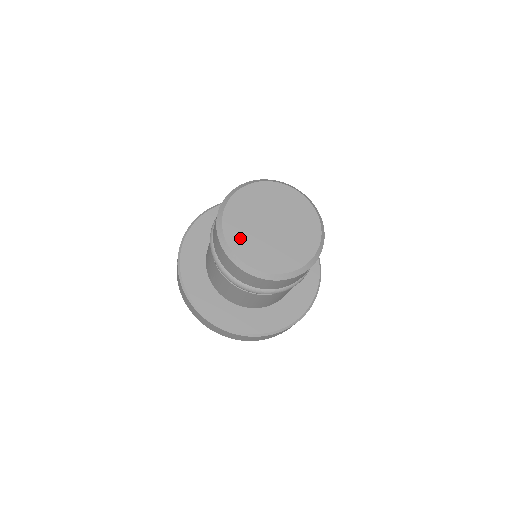
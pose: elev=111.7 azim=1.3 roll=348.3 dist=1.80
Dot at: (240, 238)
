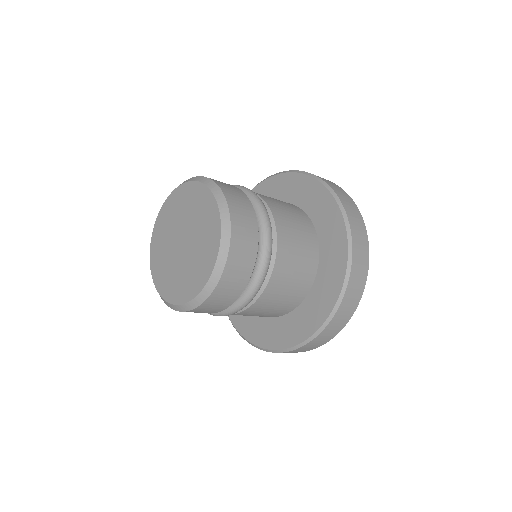
Dot at: (158, 262)
